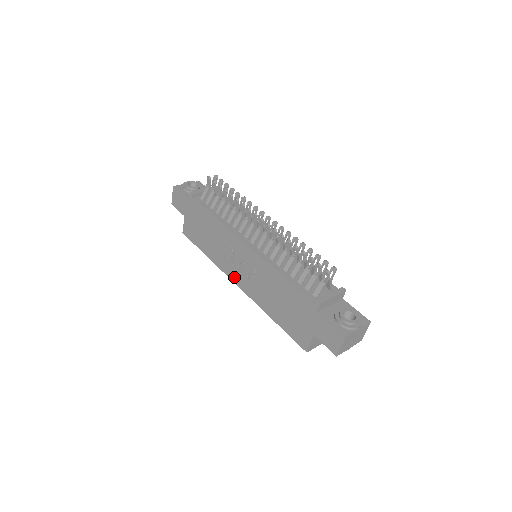
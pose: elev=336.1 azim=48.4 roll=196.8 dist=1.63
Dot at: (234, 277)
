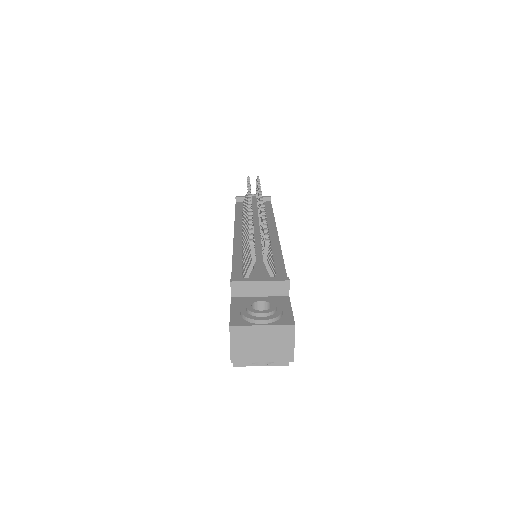
Dot at: occluded
